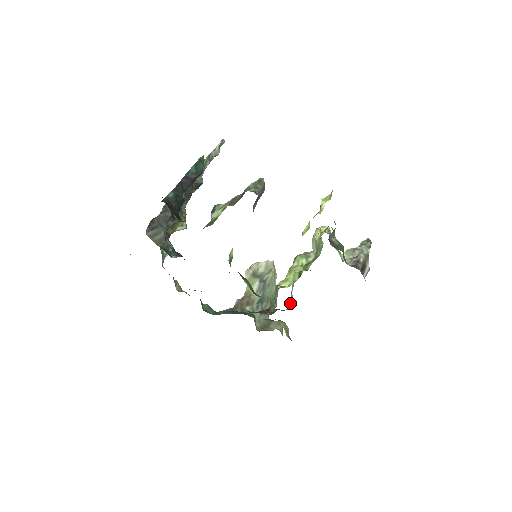
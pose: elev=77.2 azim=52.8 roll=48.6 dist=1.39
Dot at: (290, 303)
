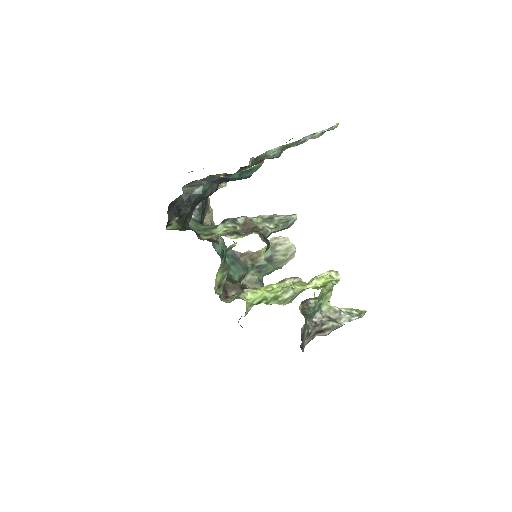
Dot at: occluded
